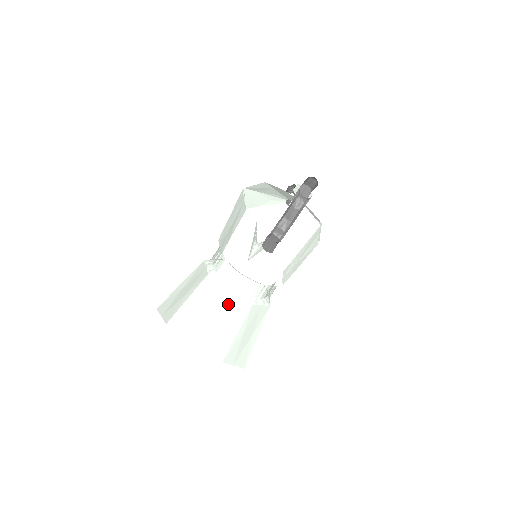
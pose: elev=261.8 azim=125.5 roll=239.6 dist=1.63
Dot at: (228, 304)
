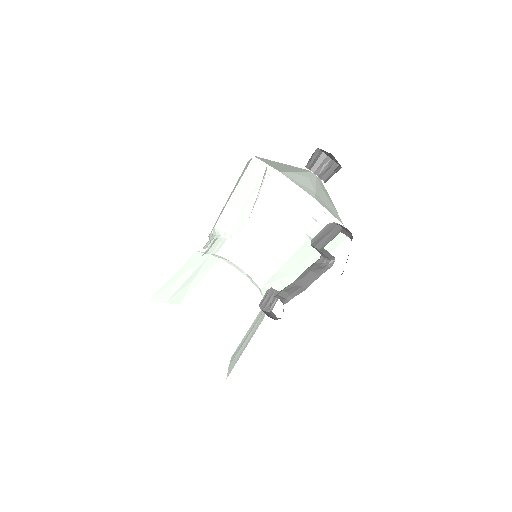
Dot at: (220, 272)
